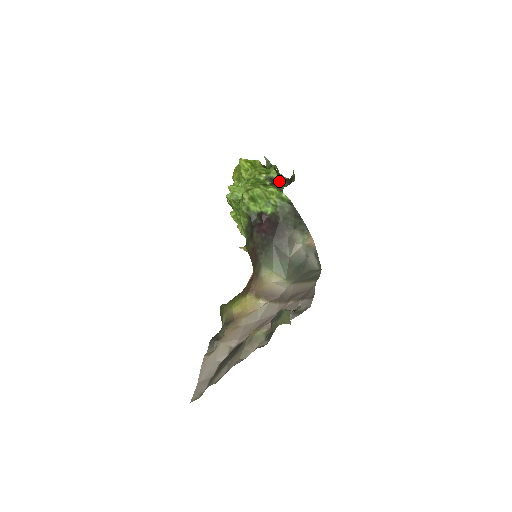
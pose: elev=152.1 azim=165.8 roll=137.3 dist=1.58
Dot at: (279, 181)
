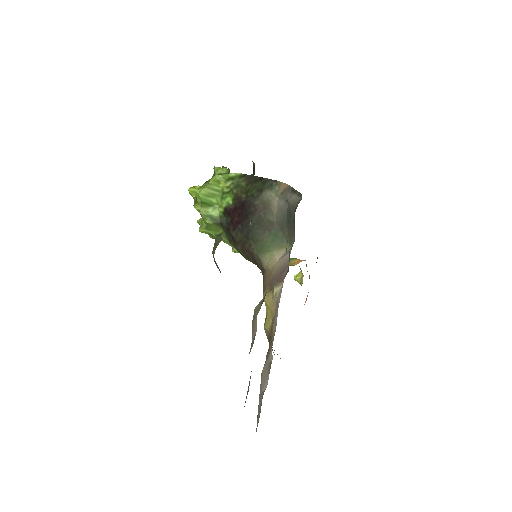
Dot at: (226, 171)
